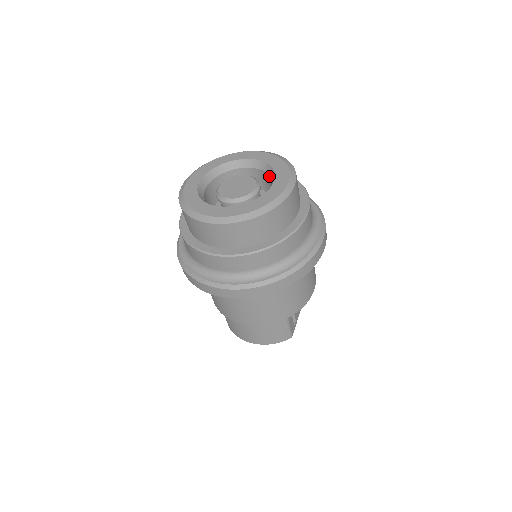
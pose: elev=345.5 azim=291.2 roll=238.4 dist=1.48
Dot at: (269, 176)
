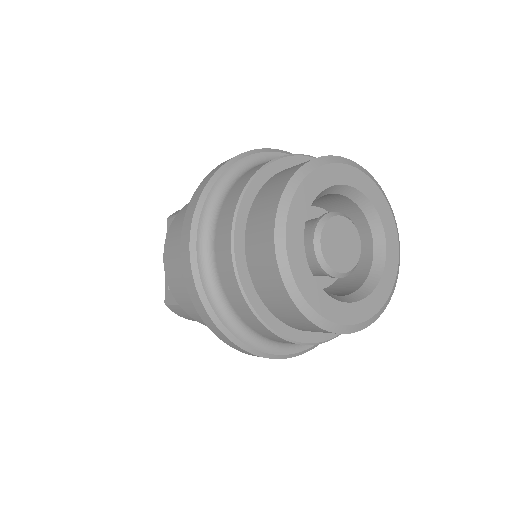
Dot at: (364, 217)
